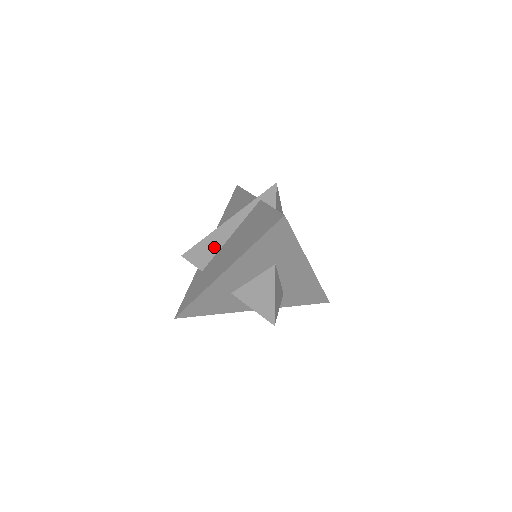
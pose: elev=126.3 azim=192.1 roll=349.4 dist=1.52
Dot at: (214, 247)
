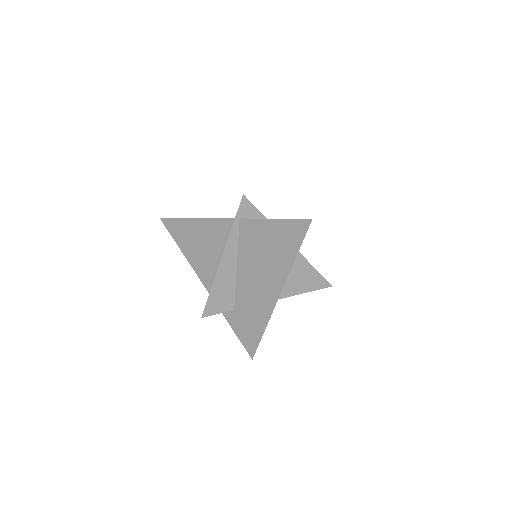
Dot at: (228, 286)
